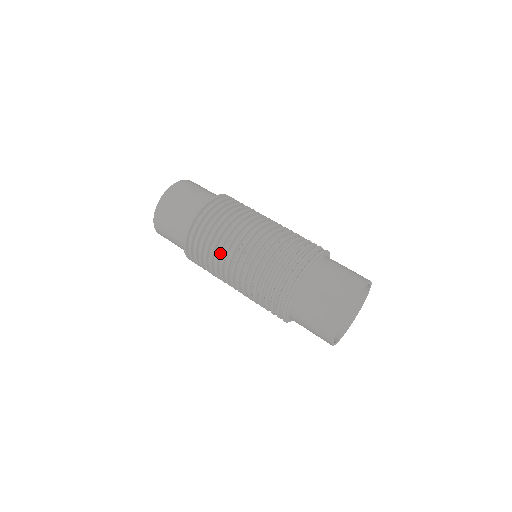
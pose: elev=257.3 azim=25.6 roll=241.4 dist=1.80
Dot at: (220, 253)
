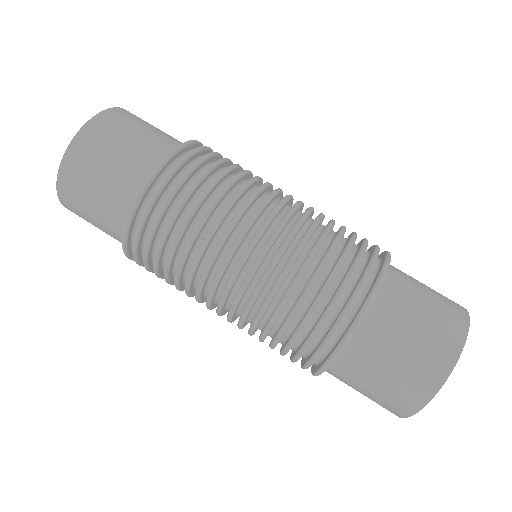
Dot at: (225, 216)
